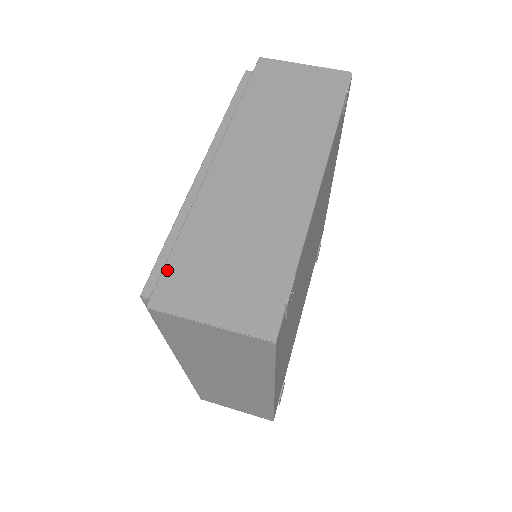
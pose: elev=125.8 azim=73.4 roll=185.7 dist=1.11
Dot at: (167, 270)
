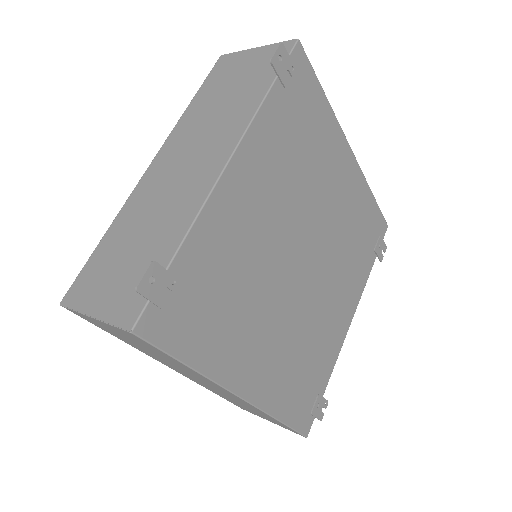
Dot at: (83, 270)
